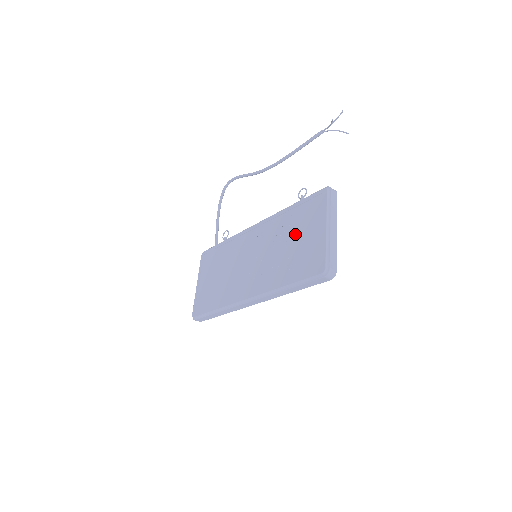
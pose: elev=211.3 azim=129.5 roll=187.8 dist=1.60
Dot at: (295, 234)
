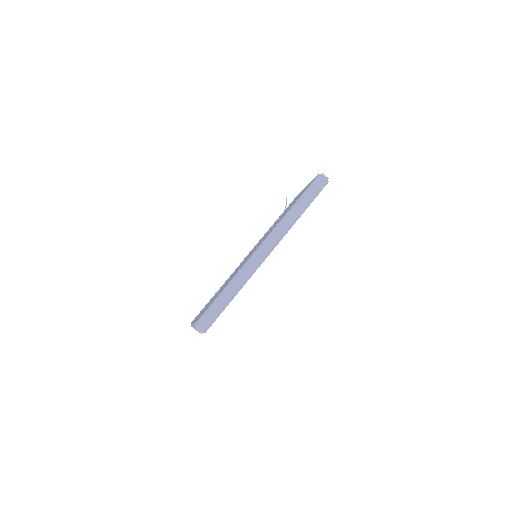
Dot at: occluded
